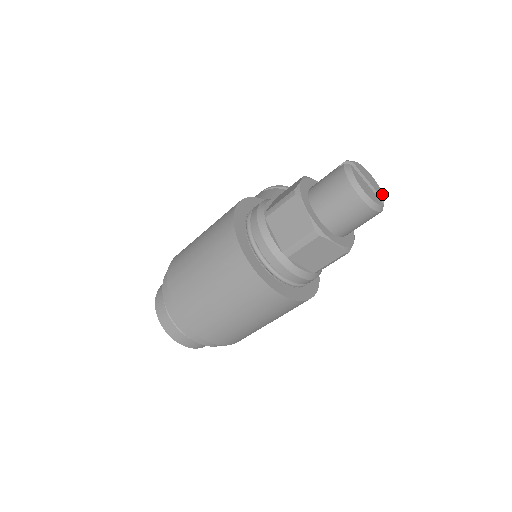
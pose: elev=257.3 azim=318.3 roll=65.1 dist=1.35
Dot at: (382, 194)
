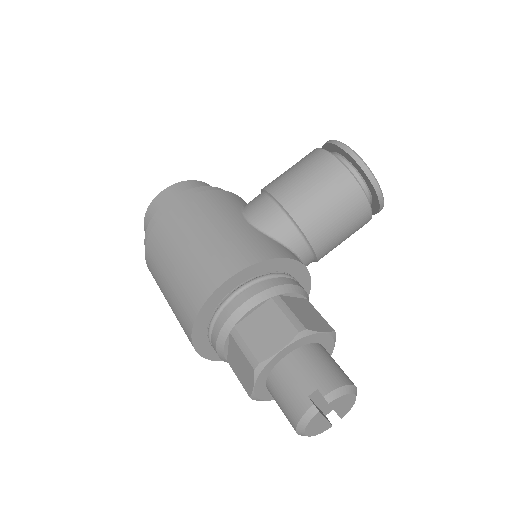
Dot at: occluded
